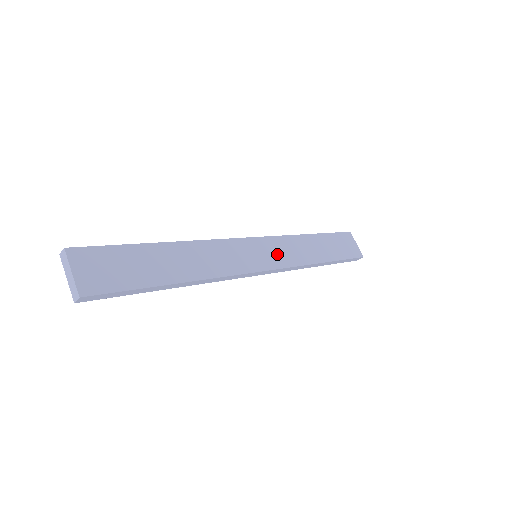
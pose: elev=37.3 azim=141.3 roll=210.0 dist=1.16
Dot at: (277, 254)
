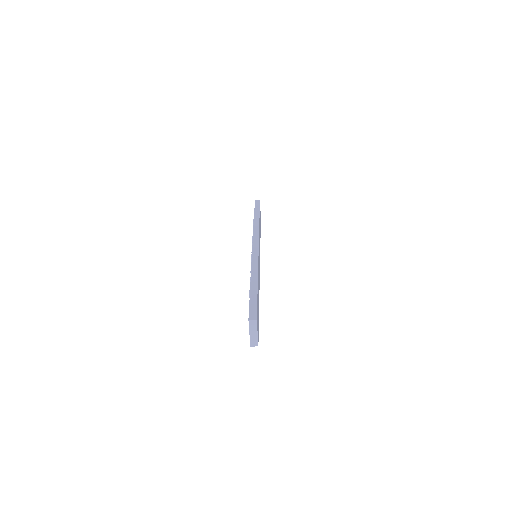
Dot at: occluded
